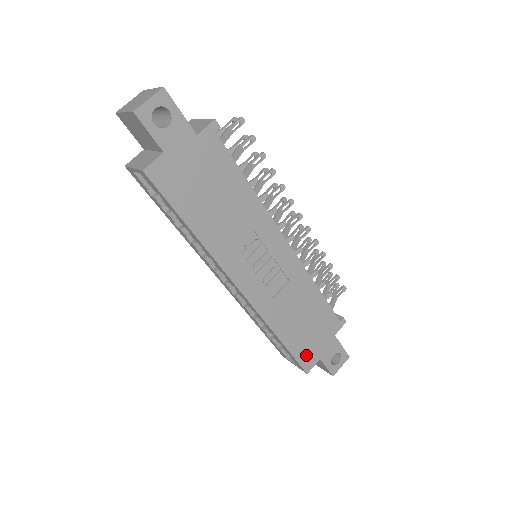
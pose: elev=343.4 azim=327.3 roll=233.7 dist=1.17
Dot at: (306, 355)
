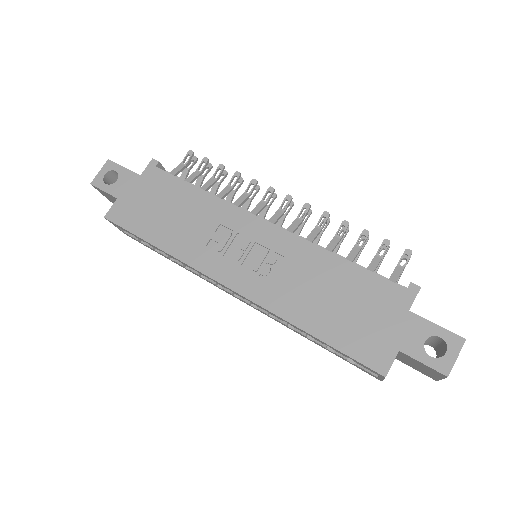
Dot at: (367, 348)
